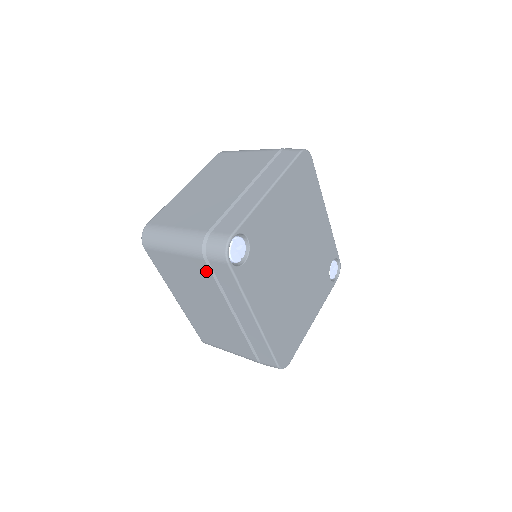
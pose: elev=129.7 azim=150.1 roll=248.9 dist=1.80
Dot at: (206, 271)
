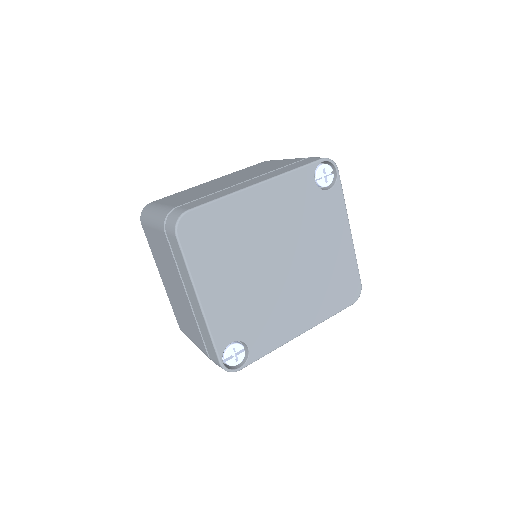
Dot at: occluded
